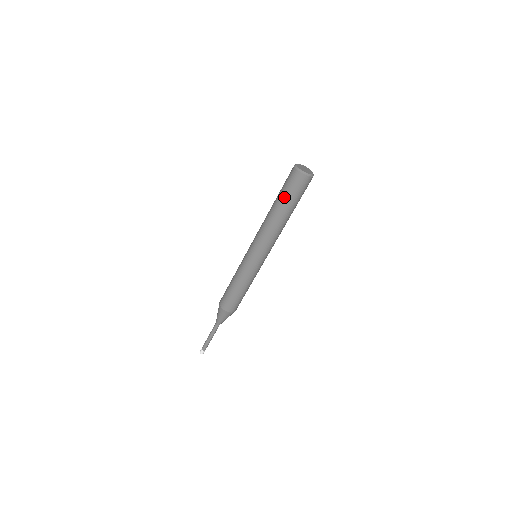
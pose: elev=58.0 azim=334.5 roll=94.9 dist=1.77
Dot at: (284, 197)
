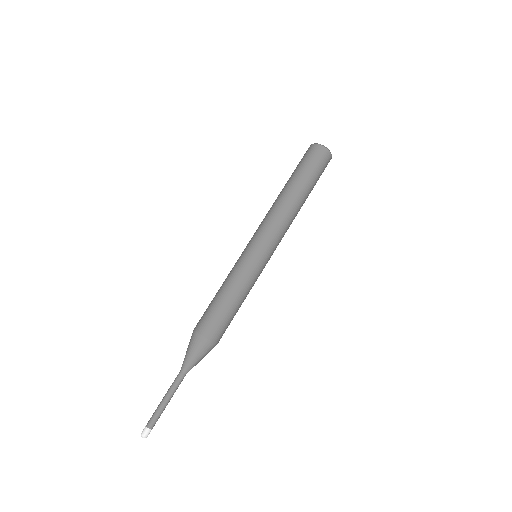
Dot at: (305, 174)
